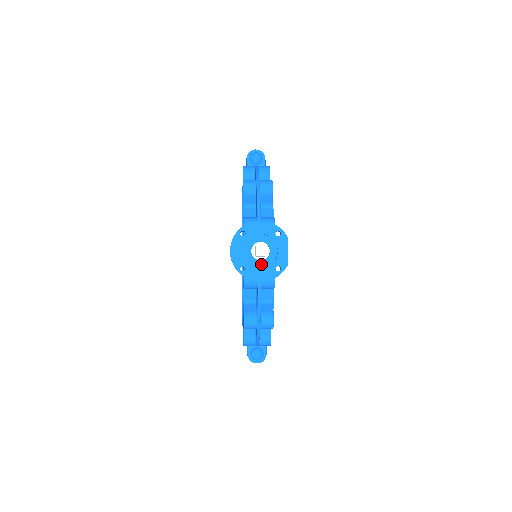
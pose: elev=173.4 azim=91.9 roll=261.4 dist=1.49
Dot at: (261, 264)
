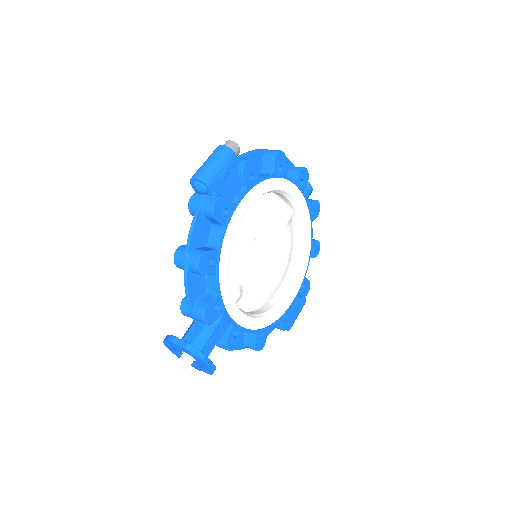
Dot at: (195, 363)
